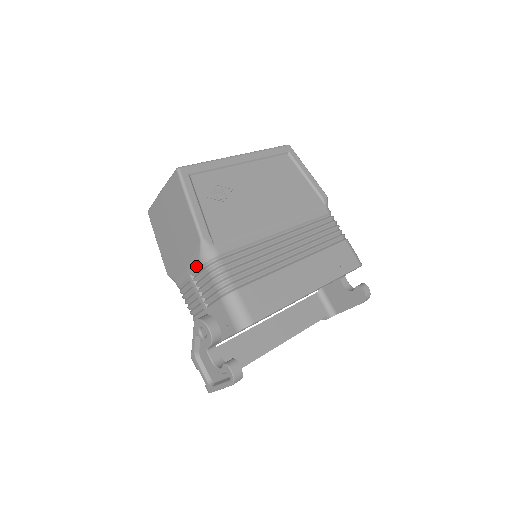
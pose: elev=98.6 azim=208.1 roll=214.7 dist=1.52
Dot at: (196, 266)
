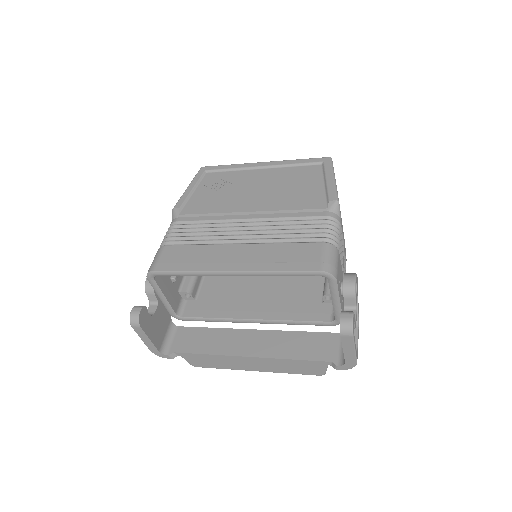
Dot at: occluded
